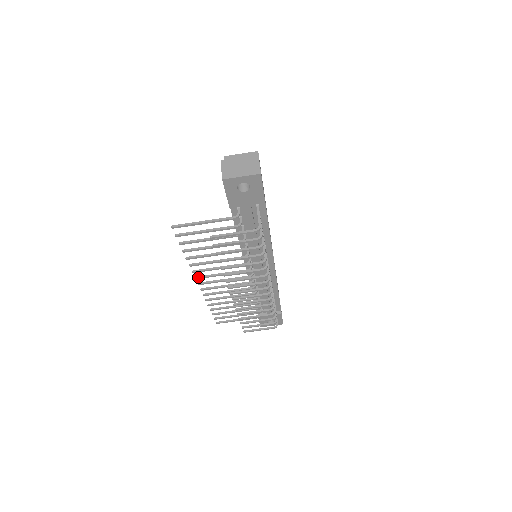
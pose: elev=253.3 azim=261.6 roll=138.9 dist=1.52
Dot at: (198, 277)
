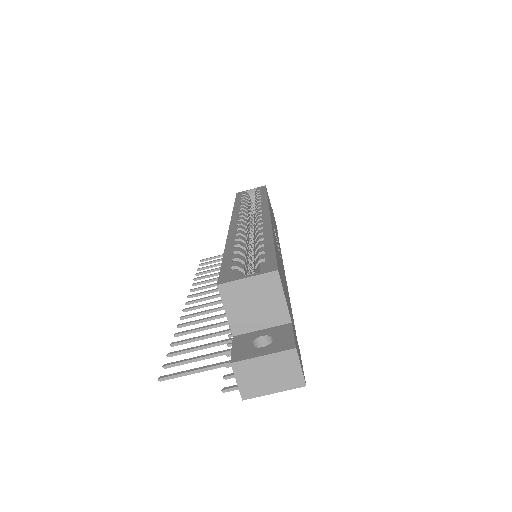
Dot at: (187, 311)
